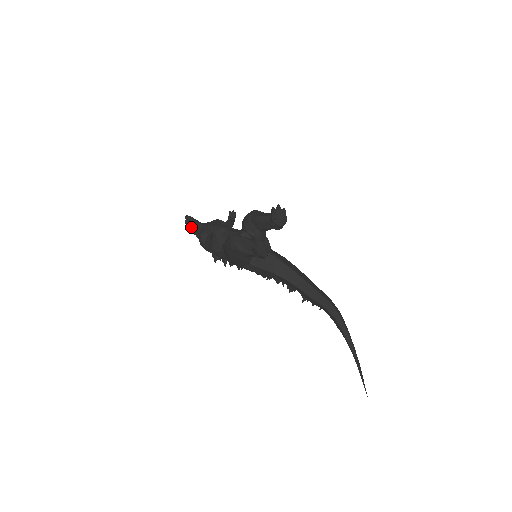
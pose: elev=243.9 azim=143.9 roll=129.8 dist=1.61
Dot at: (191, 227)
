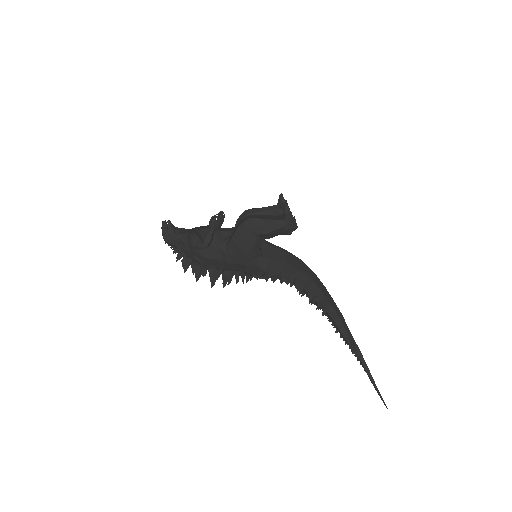
Dot at: (171, 232)
